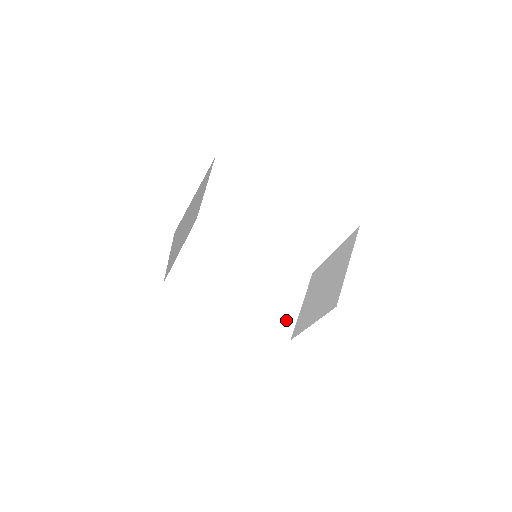
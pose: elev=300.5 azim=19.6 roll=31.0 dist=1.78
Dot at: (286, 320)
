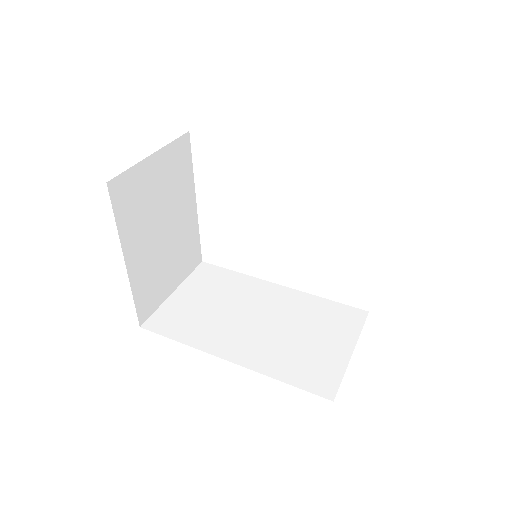
Dot at: (326, 372)
